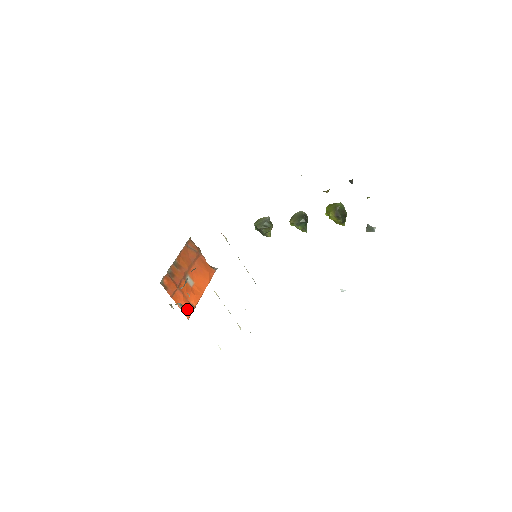
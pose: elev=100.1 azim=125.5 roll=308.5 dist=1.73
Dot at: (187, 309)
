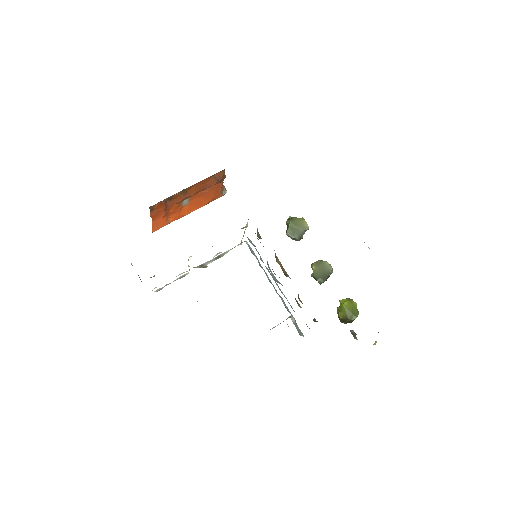
Dot at: (159, 224)
